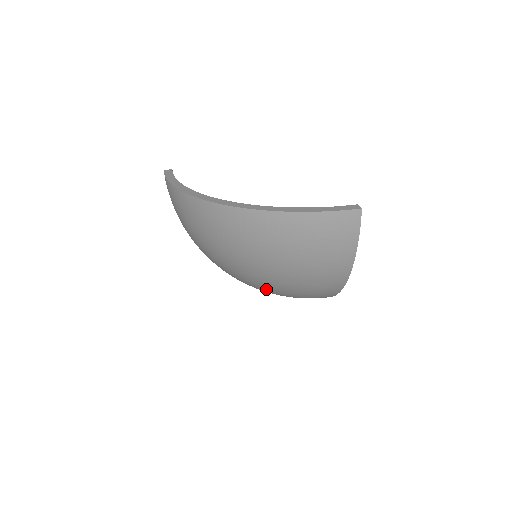
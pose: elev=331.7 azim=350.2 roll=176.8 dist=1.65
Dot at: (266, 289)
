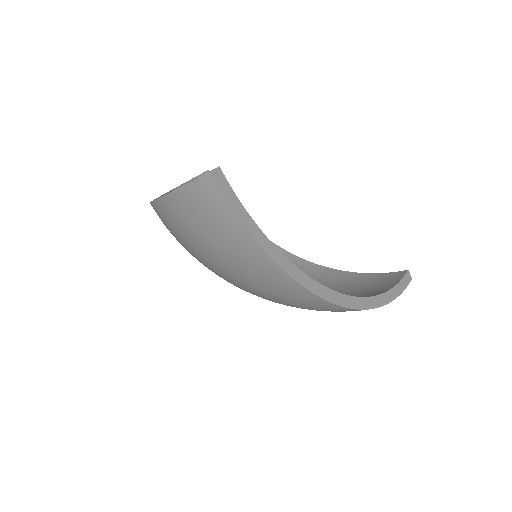
Dot at: occluded
